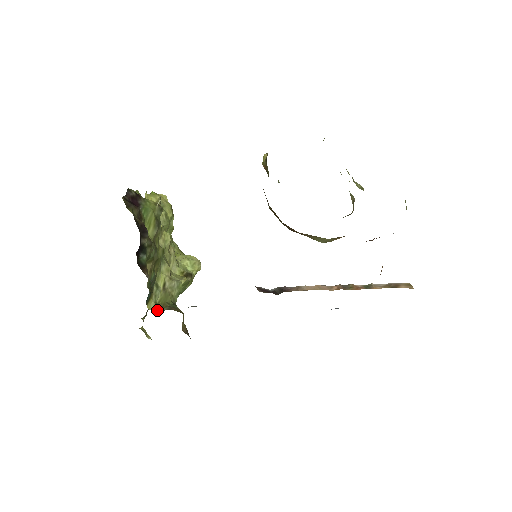
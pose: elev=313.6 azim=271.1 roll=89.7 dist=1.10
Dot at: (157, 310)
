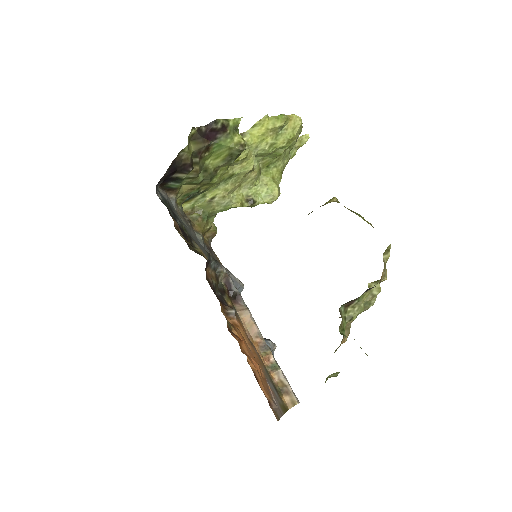
Dot at: (187, 211)
